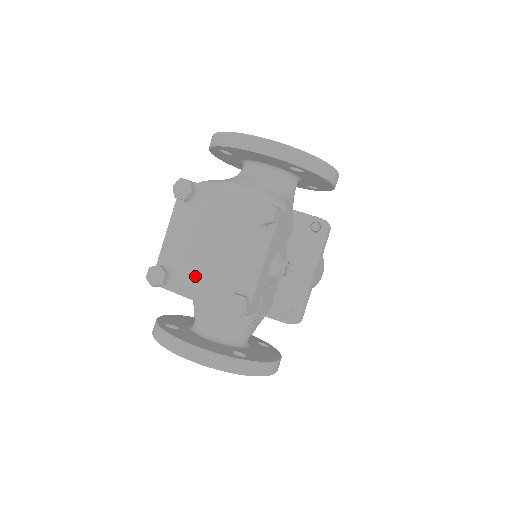
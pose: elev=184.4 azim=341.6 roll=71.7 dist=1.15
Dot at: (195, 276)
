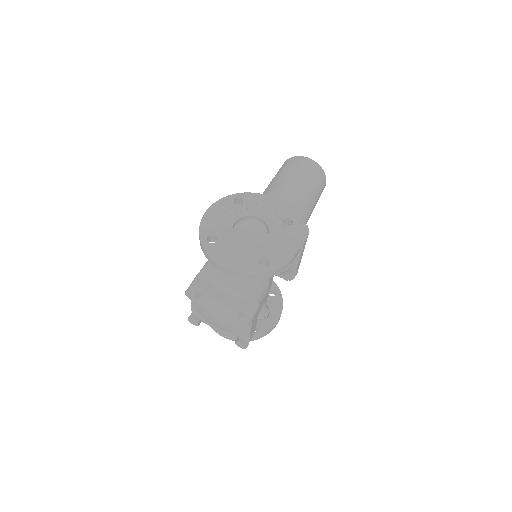
Dot at: (215, 325)
